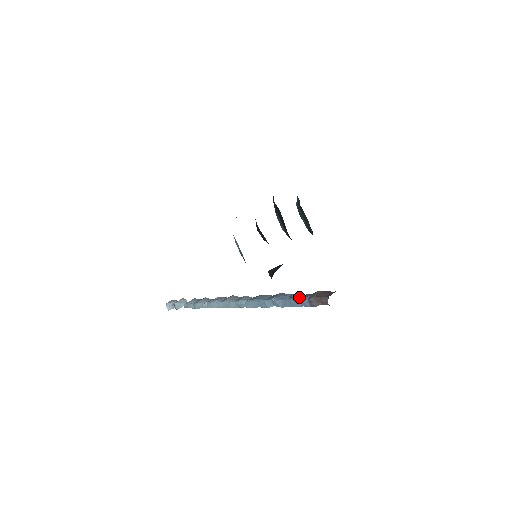
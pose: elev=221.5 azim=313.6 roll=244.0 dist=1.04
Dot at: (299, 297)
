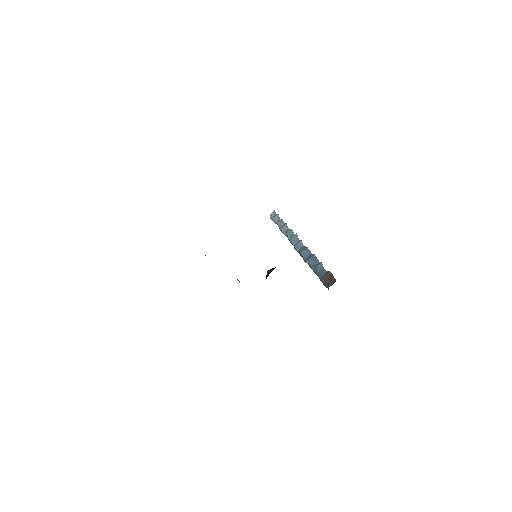
Dot at: (317, 273)
